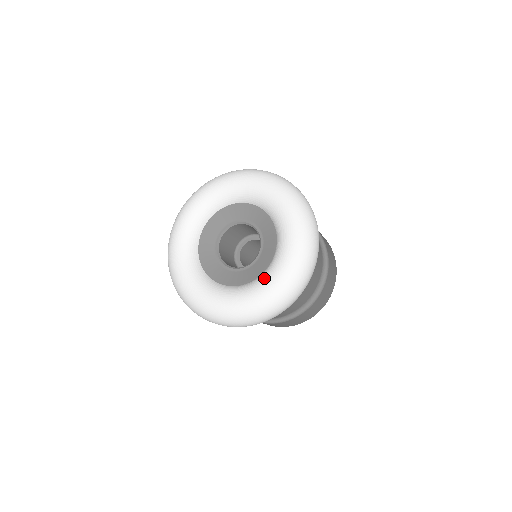
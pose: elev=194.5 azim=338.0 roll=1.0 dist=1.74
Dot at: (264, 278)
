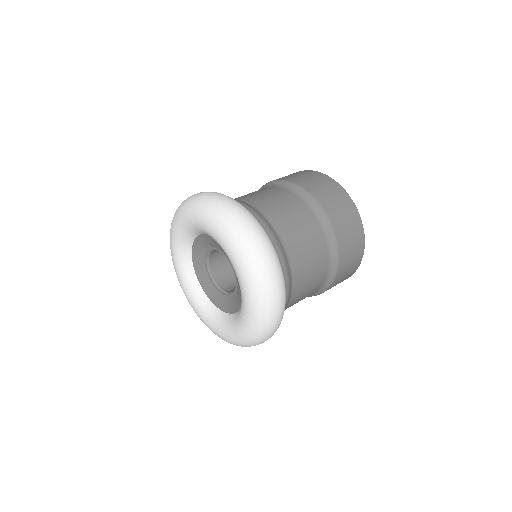
Dot at: (209, 316)
